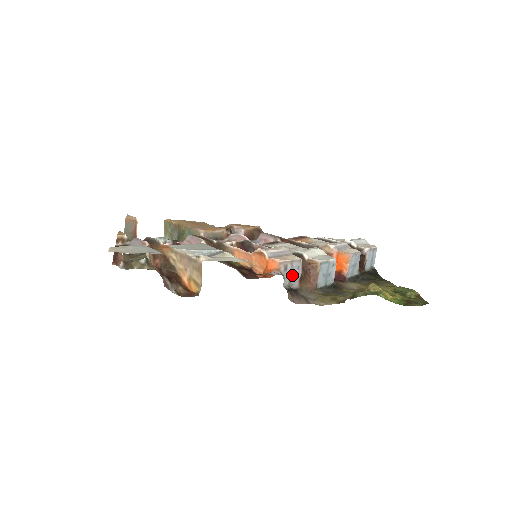
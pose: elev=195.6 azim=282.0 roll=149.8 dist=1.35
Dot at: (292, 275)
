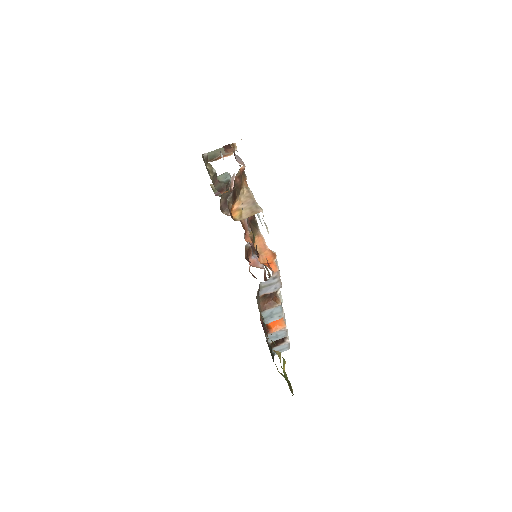
Dot at: (269, 286)
